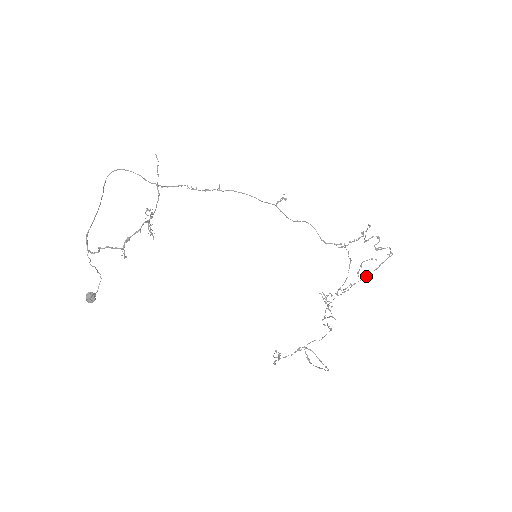
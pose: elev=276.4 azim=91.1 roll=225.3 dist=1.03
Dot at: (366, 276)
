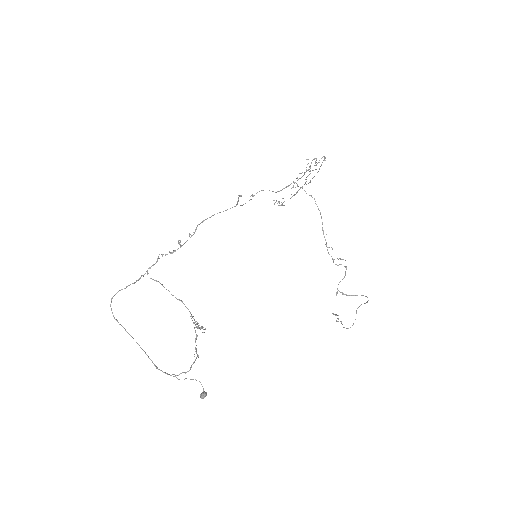
Dot at: occluded
